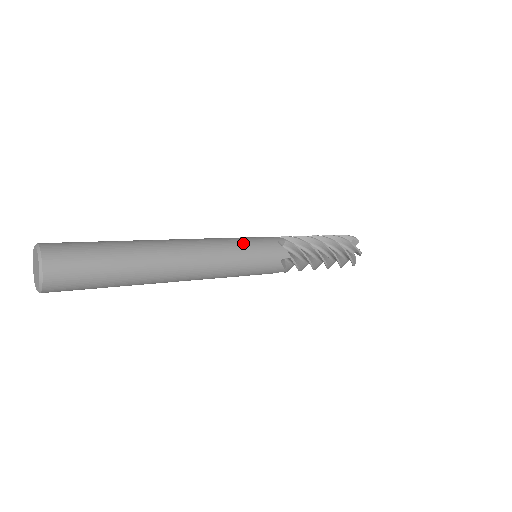
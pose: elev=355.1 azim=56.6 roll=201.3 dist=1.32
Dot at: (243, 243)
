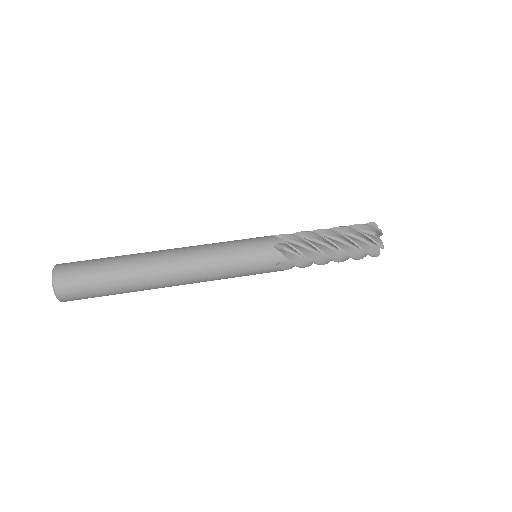
Dot at: (236, 270)
